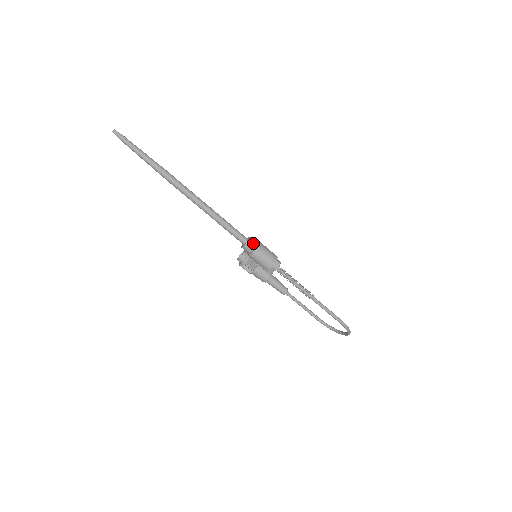
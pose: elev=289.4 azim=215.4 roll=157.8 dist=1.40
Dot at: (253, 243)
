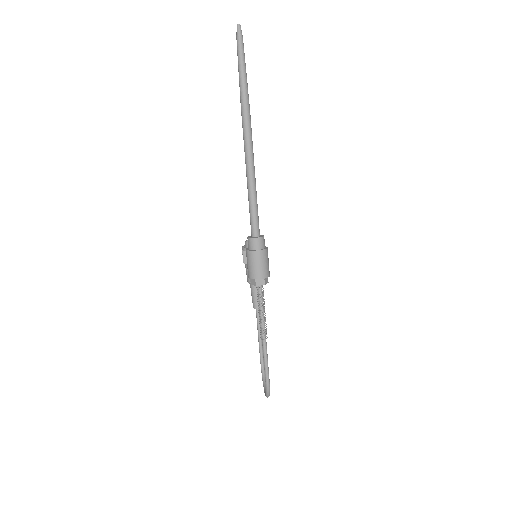
Dot at: (259, 244)
